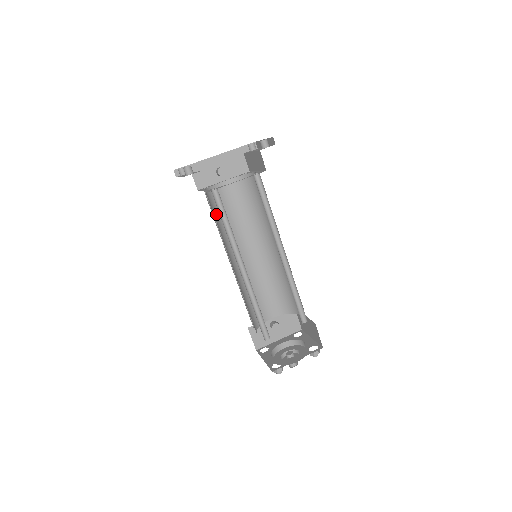
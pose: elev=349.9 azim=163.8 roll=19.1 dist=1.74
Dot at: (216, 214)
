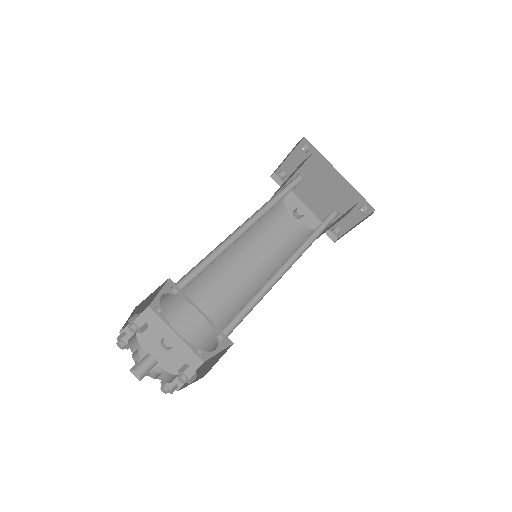
Dot at: occluded
